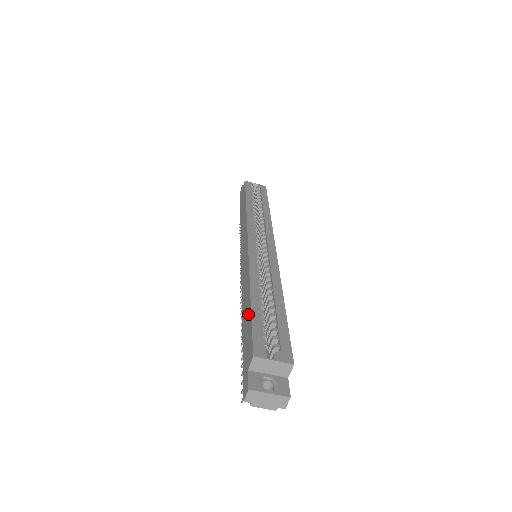
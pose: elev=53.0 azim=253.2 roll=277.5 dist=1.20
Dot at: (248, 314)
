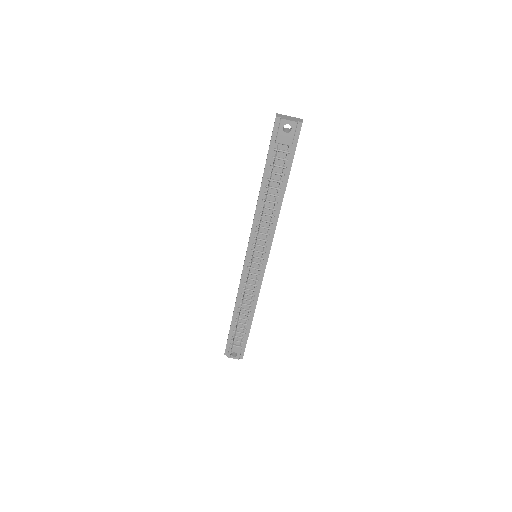
Dot at: occluded
